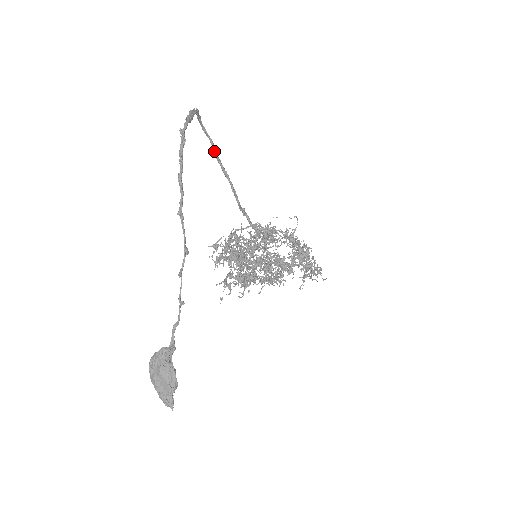
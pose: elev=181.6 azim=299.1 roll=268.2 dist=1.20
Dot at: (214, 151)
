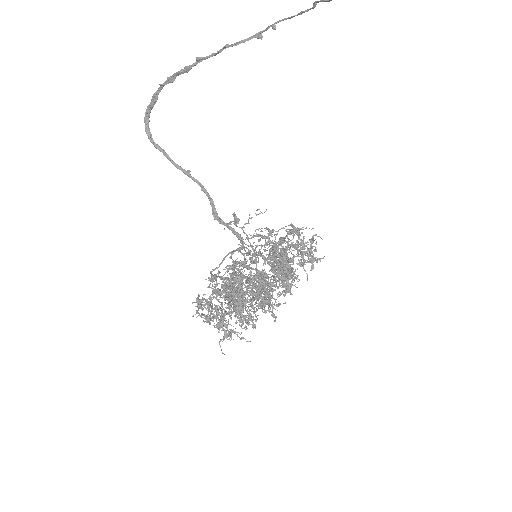
Dot at: (169, 157)
